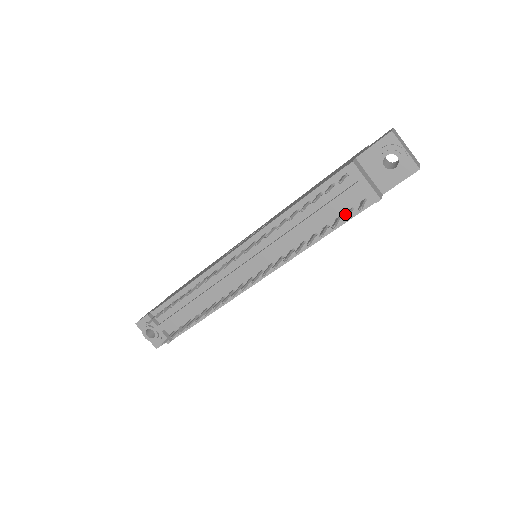
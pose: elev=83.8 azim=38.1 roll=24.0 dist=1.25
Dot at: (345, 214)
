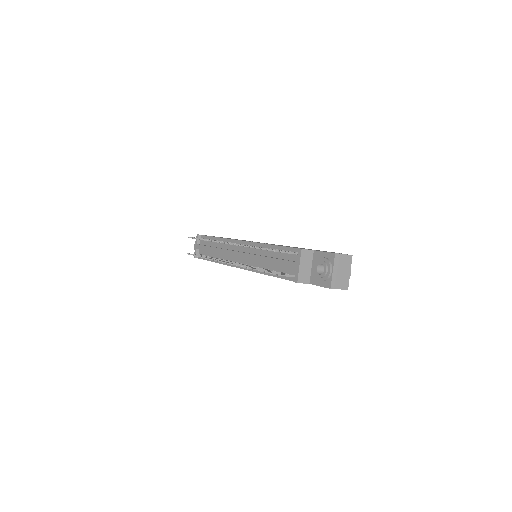
Dot at: occluded
